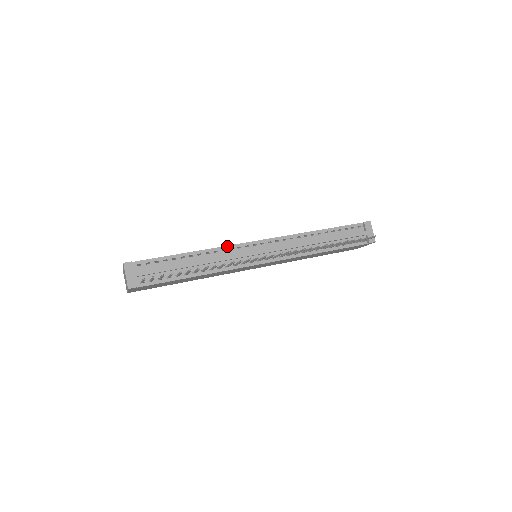
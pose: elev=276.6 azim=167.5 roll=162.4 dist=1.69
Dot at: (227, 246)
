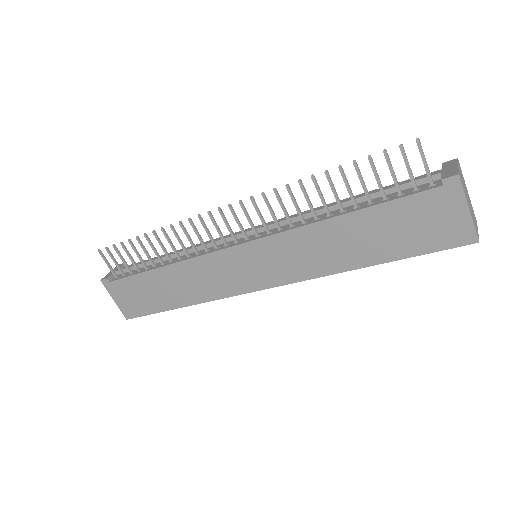
Dot at: occluded
